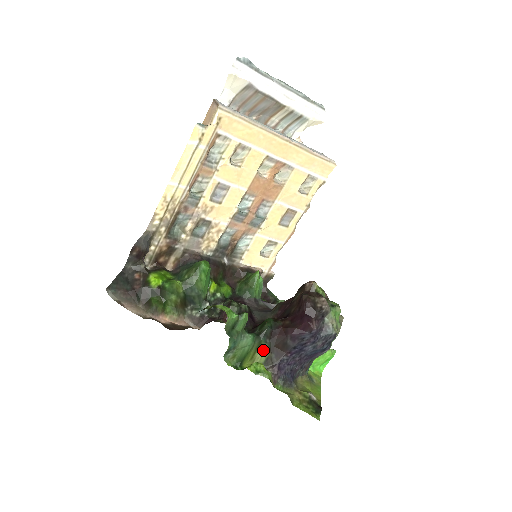
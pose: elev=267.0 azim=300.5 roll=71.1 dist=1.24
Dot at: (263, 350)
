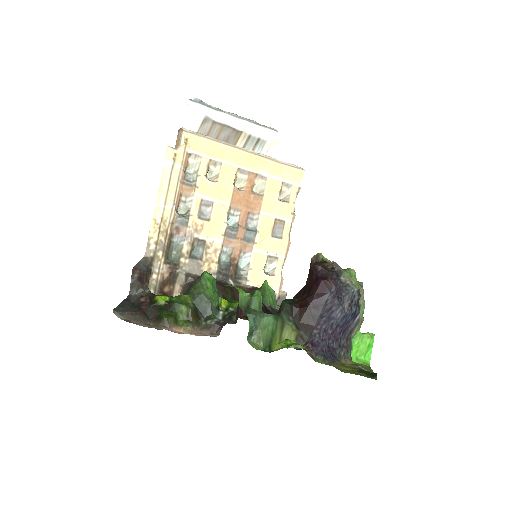
Dot at: (289, 329)
